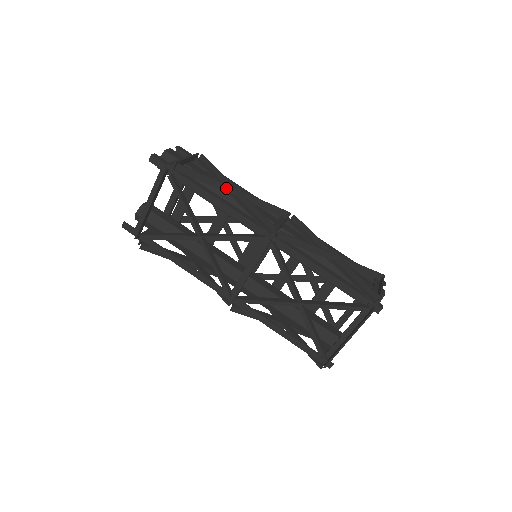
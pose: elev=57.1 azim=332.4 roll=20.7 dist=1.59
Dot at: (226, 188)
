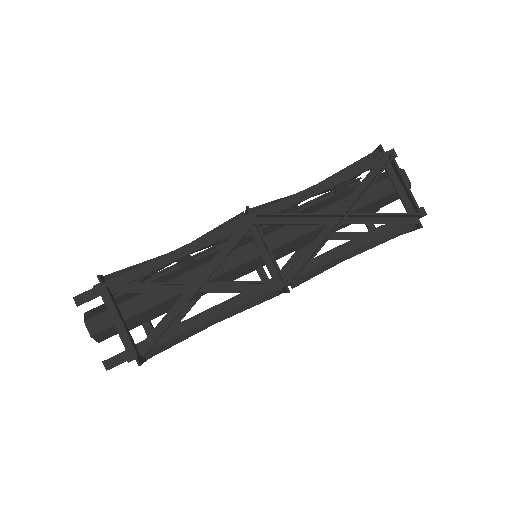
Dot at: occluded
